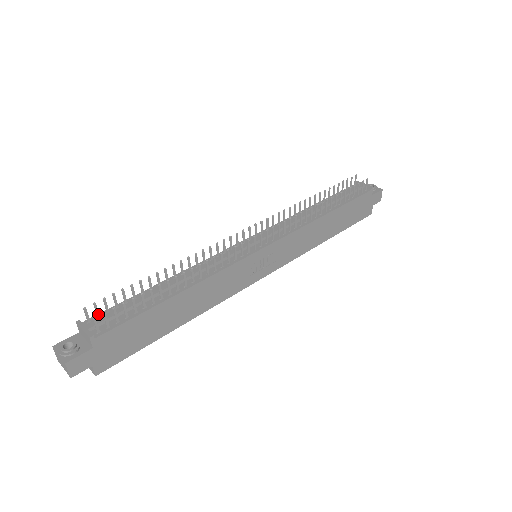
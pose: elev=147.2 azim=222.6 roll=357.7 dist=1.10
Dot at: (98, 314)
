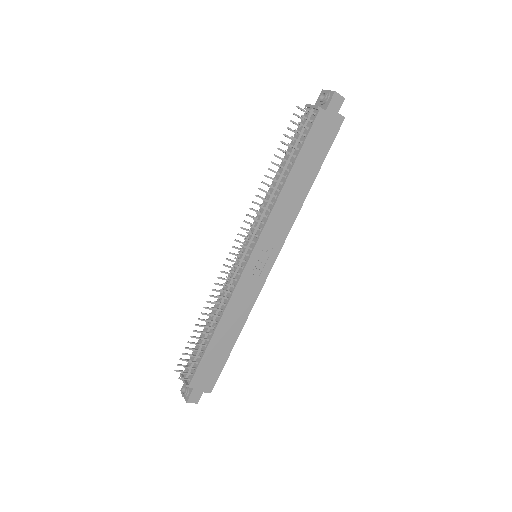
Dot at: occluded
